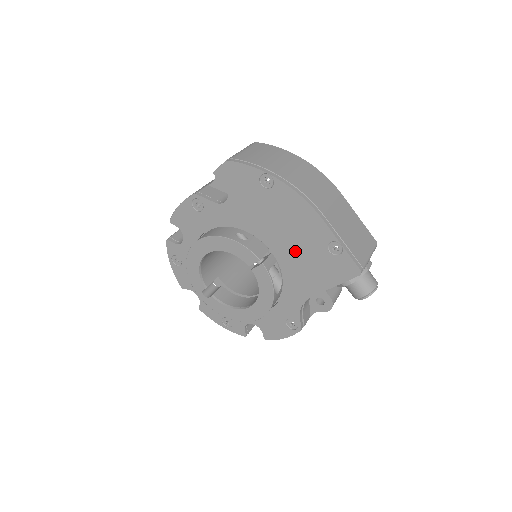
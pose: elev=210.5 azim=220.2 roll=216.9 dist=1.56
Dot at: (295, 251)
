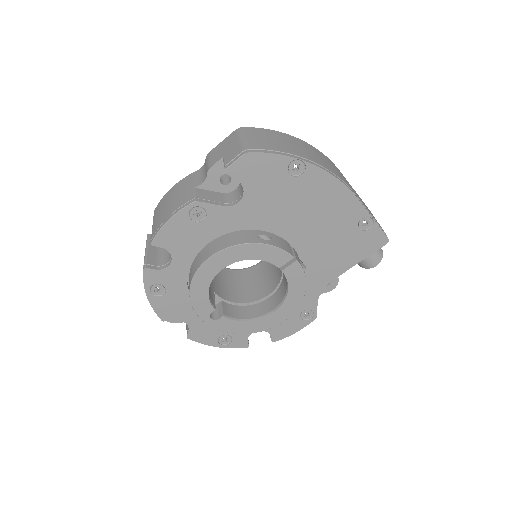
Dot at: (321, 238)
